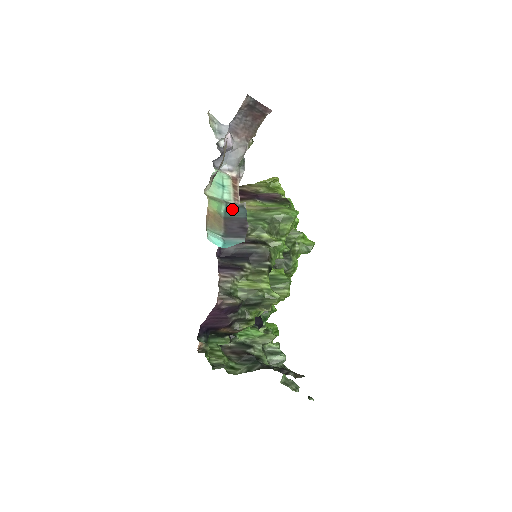
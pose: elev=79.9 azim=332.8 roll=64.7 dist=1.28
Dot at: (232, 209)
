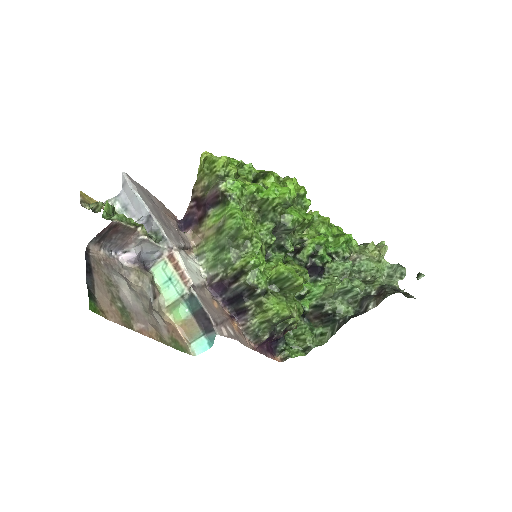
Dot at: (190, 302)
